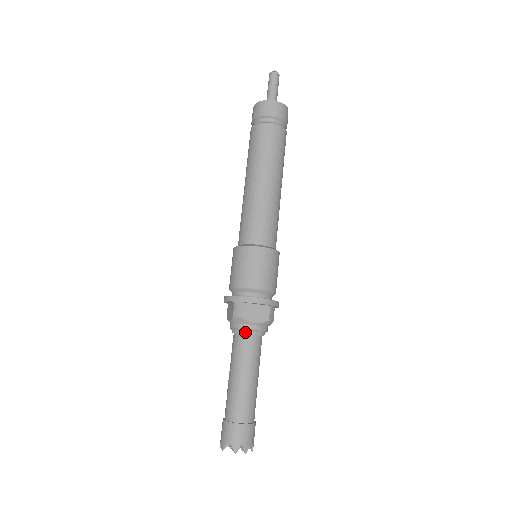
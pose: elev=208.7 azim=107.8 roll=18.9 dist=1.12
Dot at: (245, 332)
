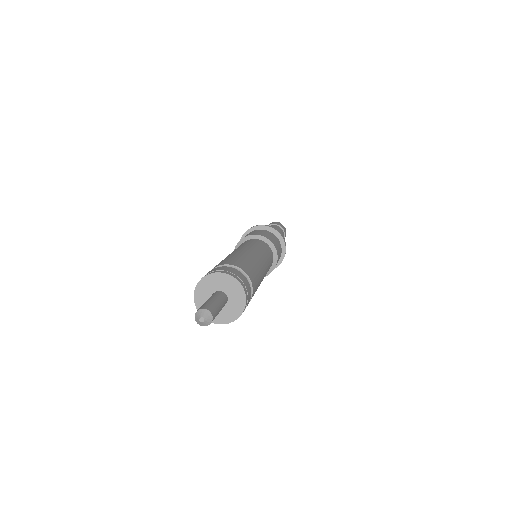
Dot at: occluded
